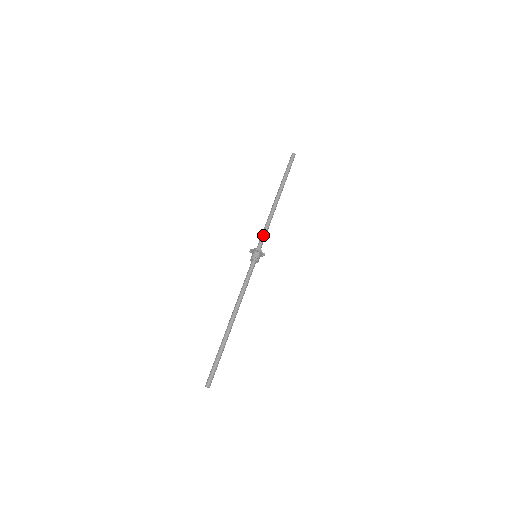
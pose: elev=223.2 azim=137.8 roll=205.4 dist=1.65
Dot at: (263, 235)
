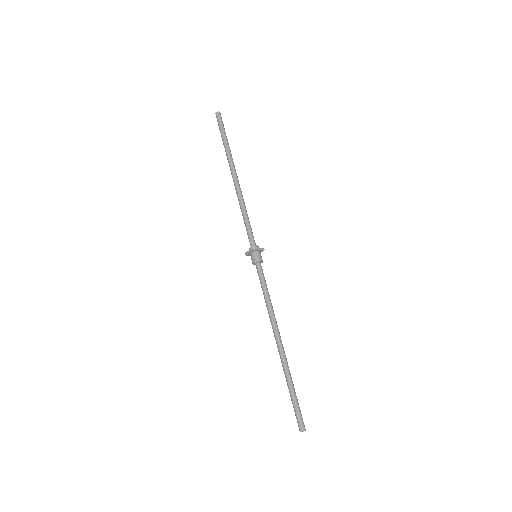
Dot at: (248, 228)
